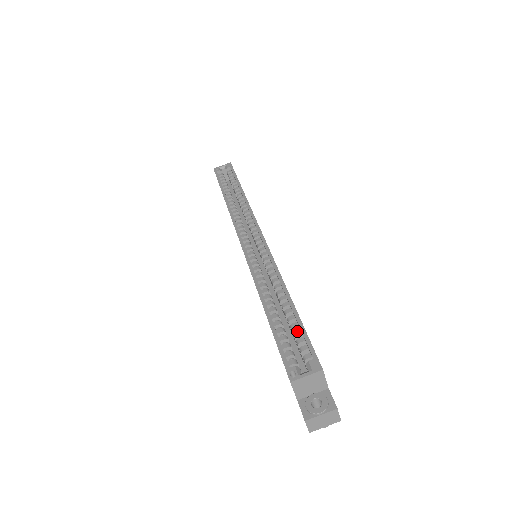
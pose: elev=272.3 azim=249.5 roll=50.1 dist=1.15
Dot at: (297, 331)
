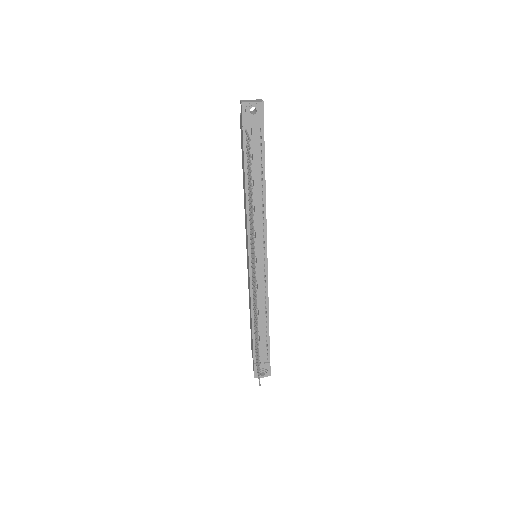
Dot at: occluded
